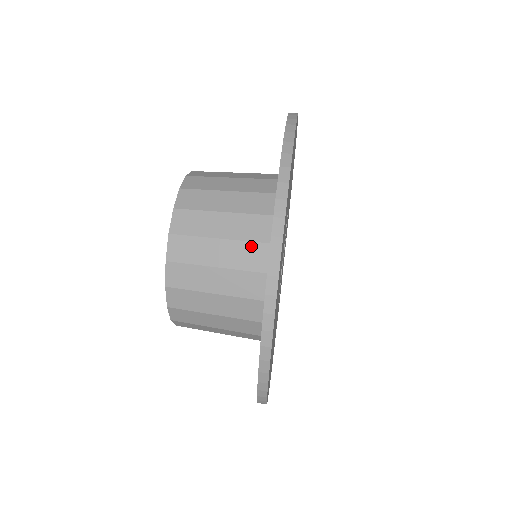
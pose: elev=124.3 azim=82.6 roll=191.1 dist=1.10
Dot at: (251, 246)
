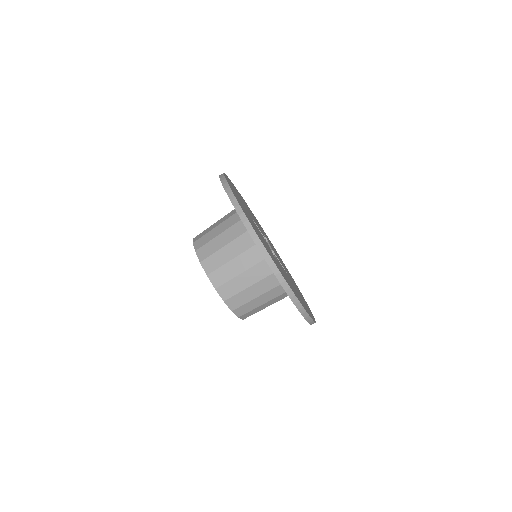
Dot at: (249, 252)
